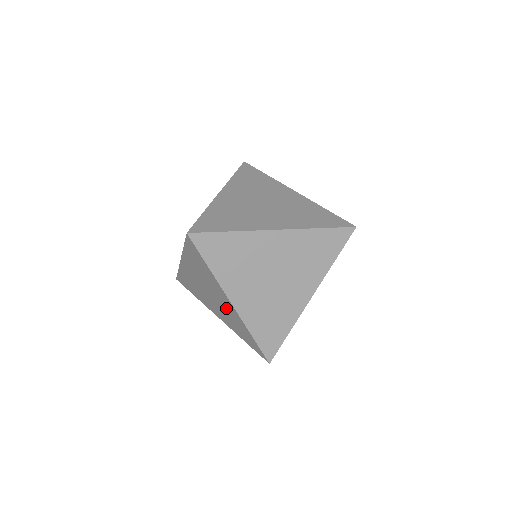
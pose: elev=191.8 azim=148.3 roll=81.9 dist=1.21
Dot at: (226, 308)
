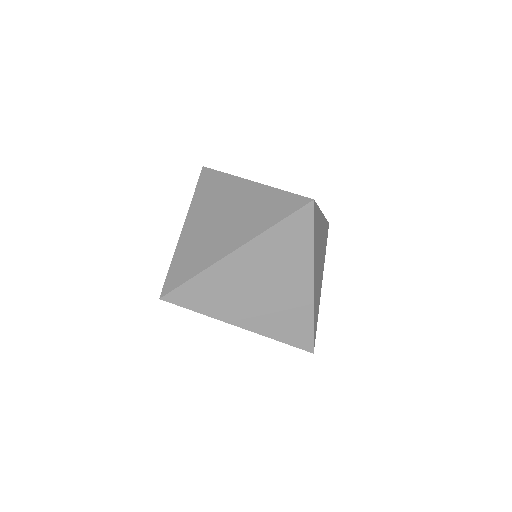
Dot at: occluded
